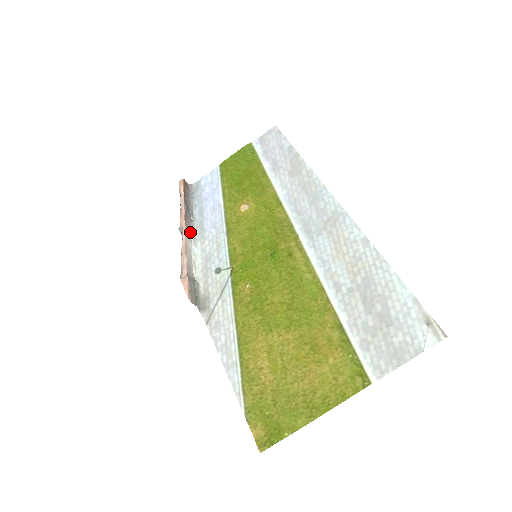
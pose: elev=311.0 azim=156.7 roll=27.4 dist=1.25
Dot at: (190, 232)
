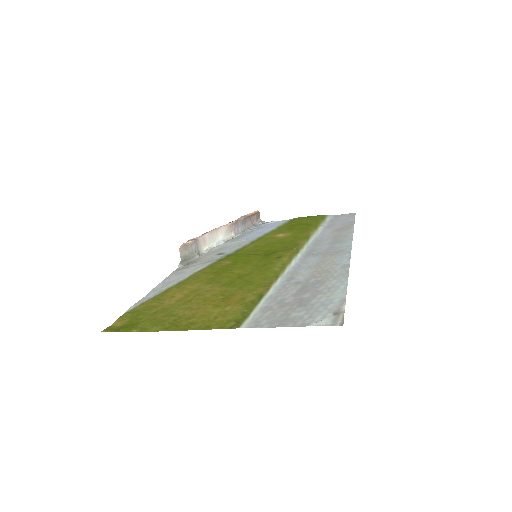
Dot at: (230, 234)
